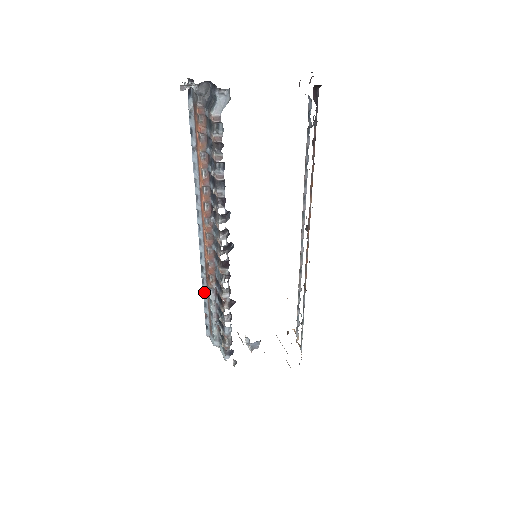
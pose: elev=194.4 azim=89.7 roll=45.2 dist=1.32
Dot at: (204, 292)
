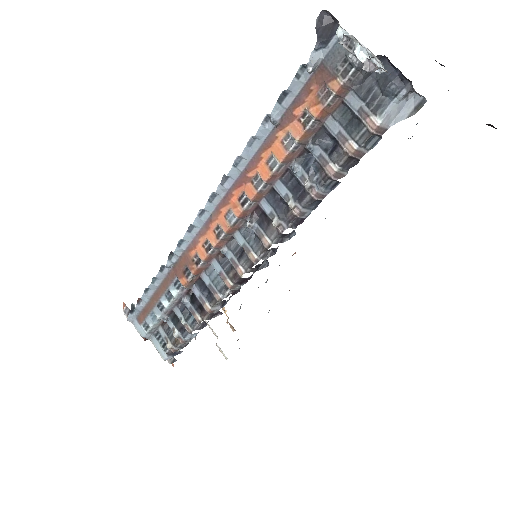
Dot at: (155, 279)
